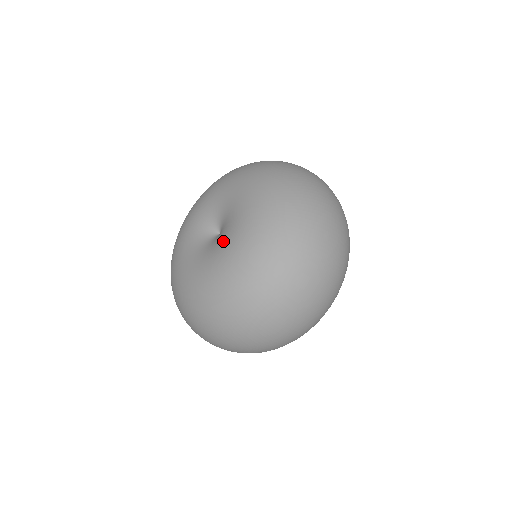
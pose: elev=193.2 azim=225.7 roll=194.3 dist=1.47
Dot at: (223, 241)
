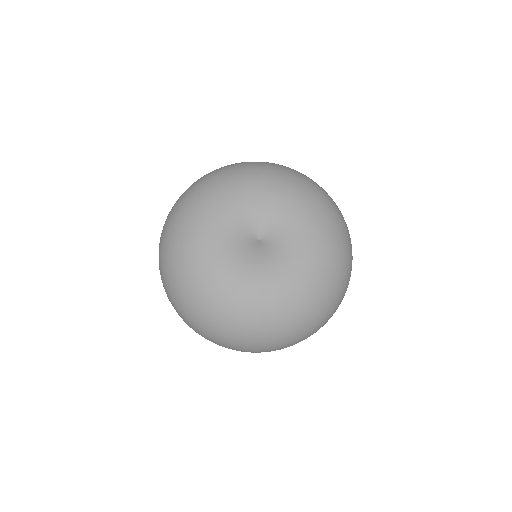
Dot at: (286, 254)
